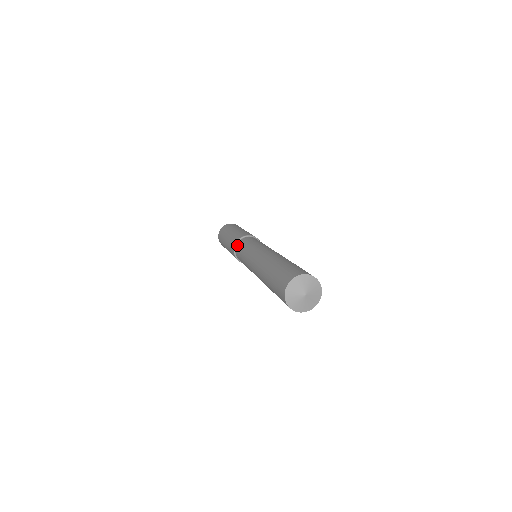
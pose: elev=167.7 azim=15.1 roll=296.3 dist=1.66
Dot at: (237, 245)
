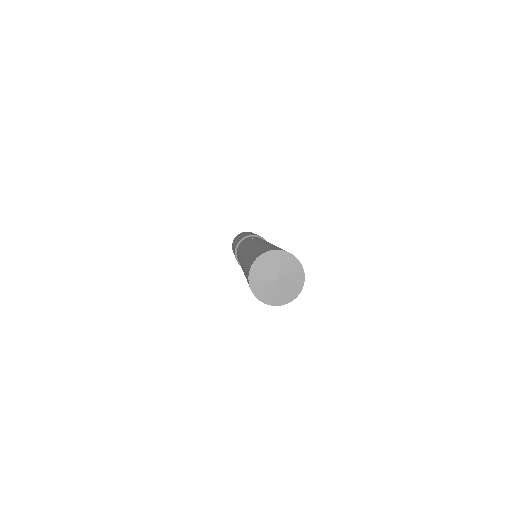
Dot at: (249, 237)
